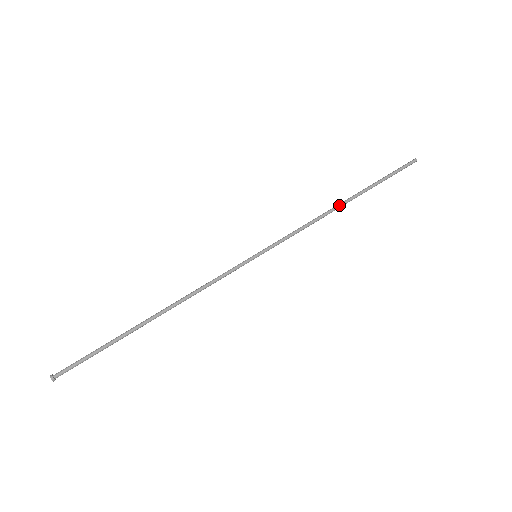
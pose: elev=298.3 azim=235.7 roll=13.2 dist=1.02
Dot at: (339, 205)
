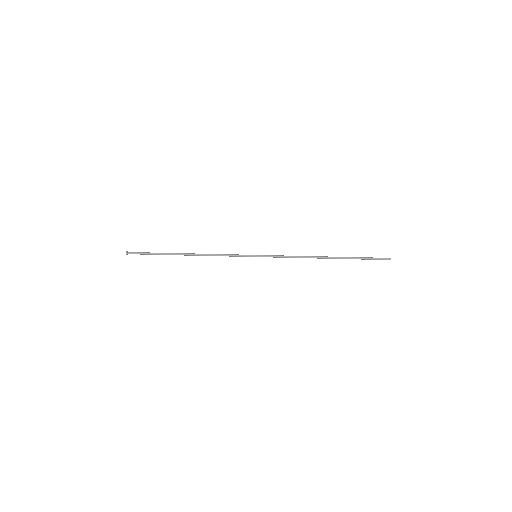
Dot at: (321, 256)
